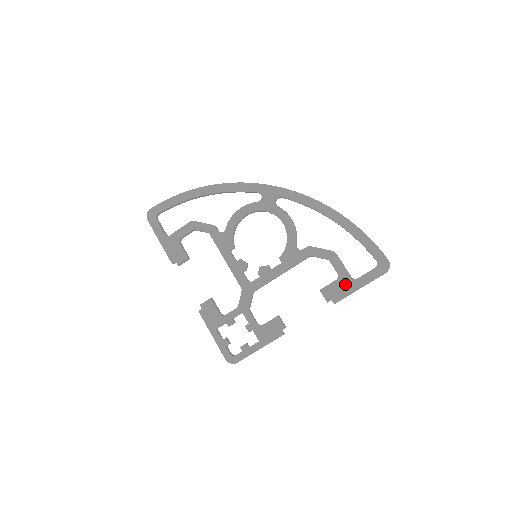
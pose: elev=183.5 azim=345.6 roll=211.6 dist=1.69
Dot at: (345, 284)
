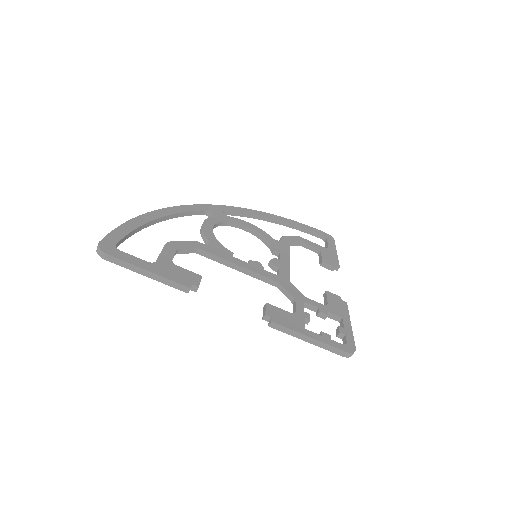
Dot at: (328, 253)
